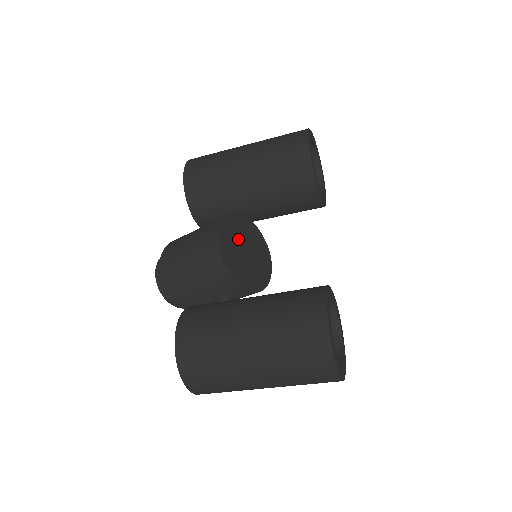
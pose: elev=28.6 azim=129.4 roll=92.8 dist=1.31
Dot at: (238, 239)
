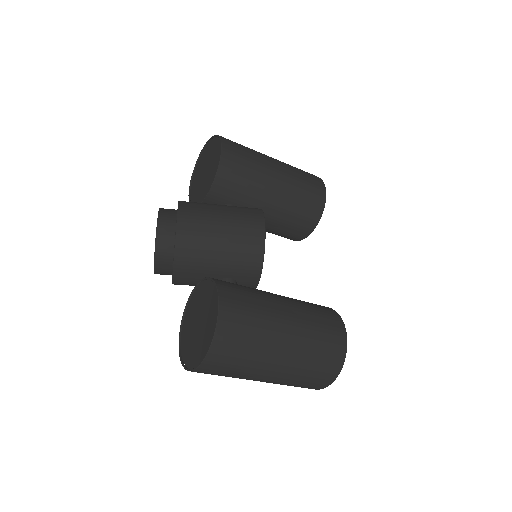
Dot at: occluded
